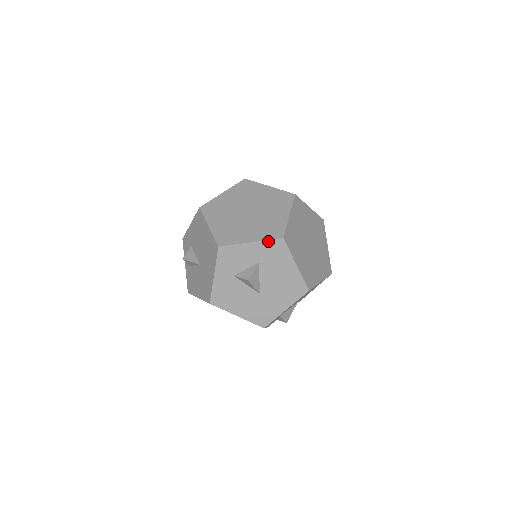
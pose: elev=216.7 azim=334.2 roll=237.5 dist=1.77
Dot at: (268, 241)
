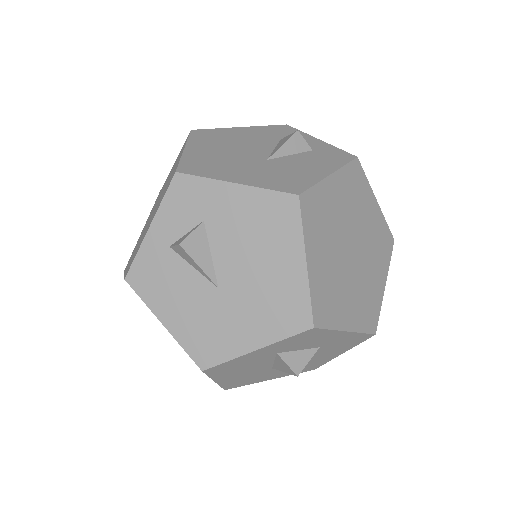
Dot at: (362, 334)
